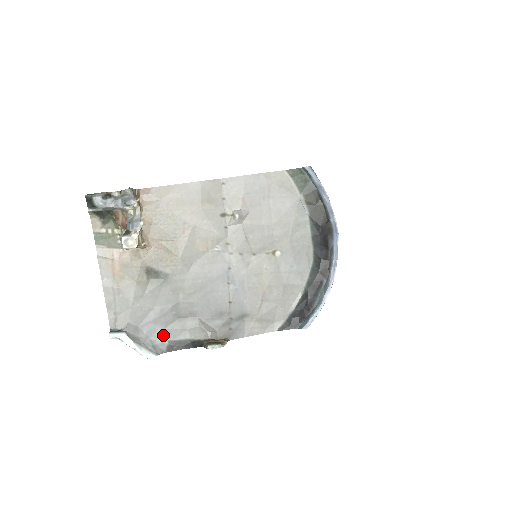
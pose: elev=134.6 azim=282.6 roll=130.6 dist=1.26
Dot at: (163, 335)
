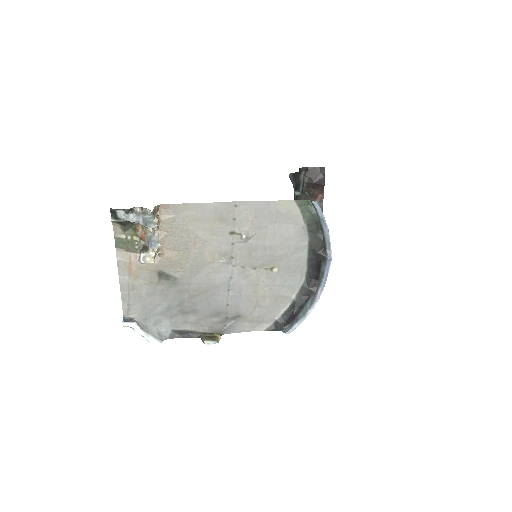
Dot at: (168, 325)
